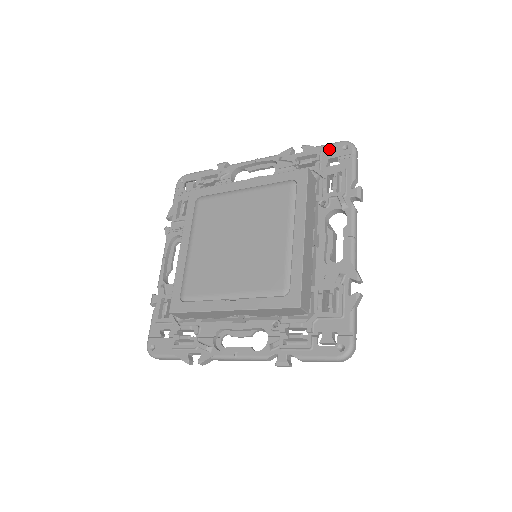
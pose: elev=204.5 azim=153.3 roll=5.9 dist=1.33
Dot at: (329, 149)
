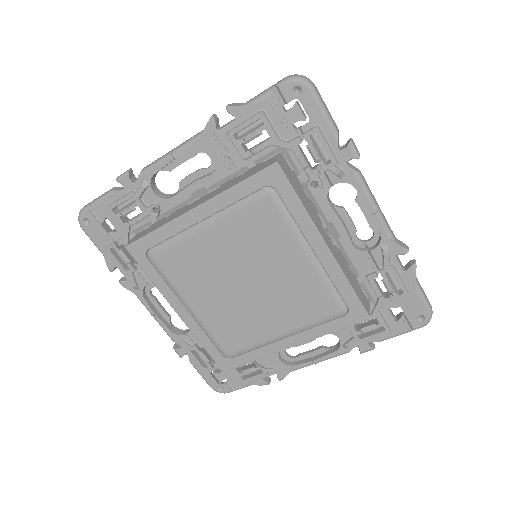
Dot at: (415, 302)
